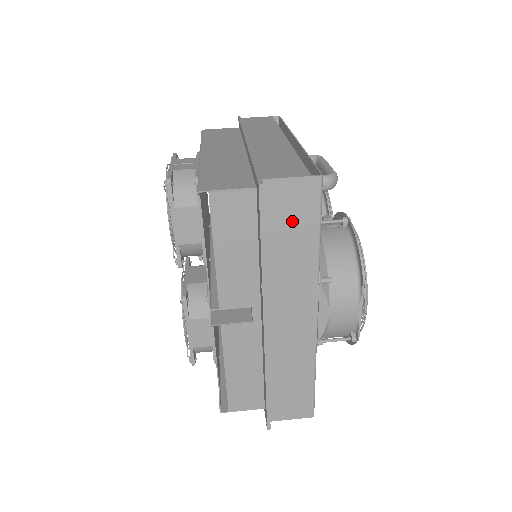
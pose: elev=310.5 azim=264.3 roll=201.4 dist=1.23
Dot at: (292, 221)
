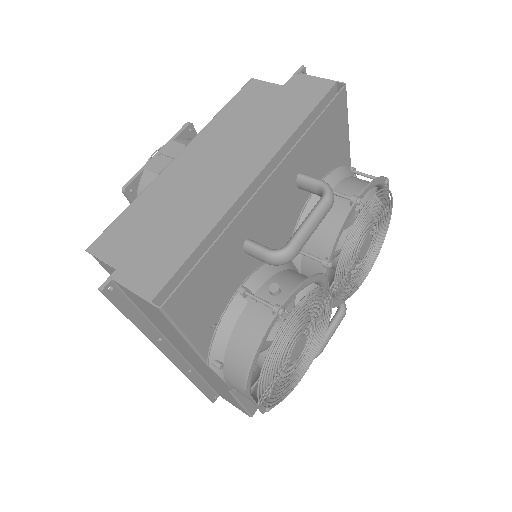
Dot at: (156, 318)
